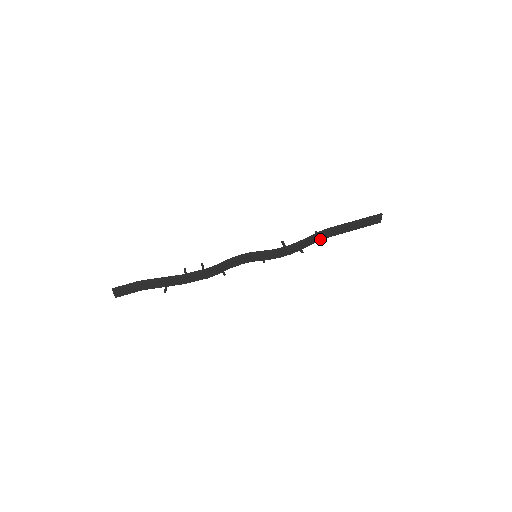
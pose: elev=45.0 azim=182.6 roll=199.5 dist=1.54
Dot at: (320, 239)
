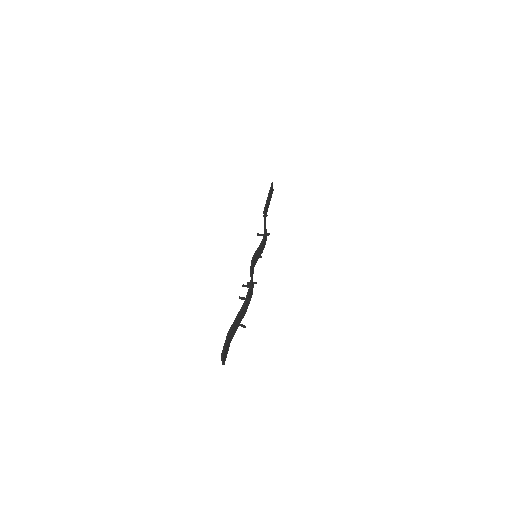
Dot at: occluded
